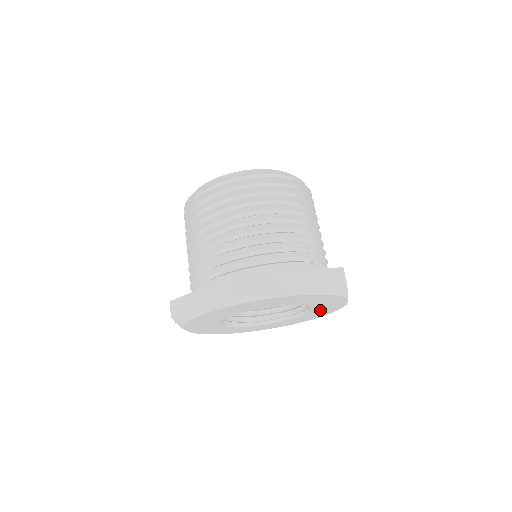
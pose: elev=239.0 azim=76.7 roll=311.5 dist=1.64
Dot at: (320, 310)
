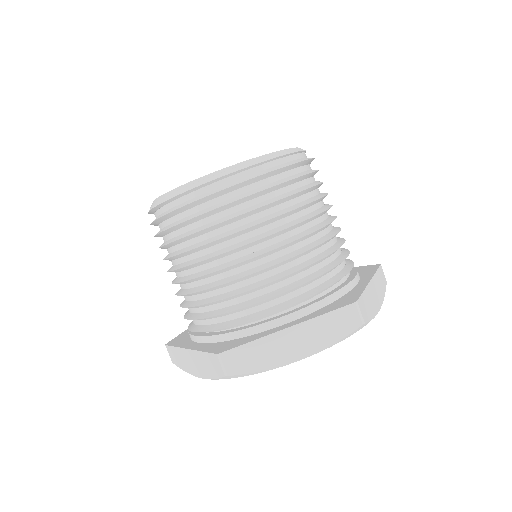
Dot at: occluded
